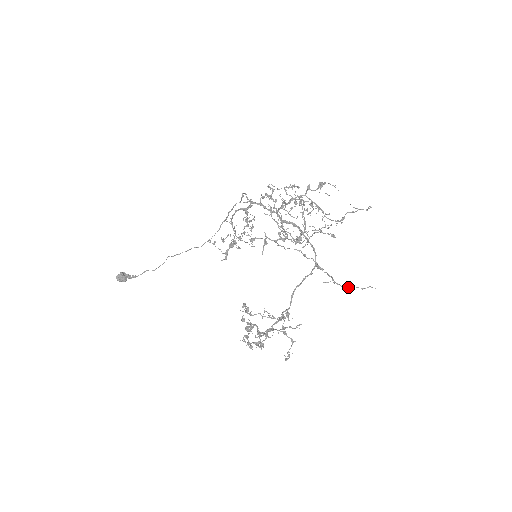
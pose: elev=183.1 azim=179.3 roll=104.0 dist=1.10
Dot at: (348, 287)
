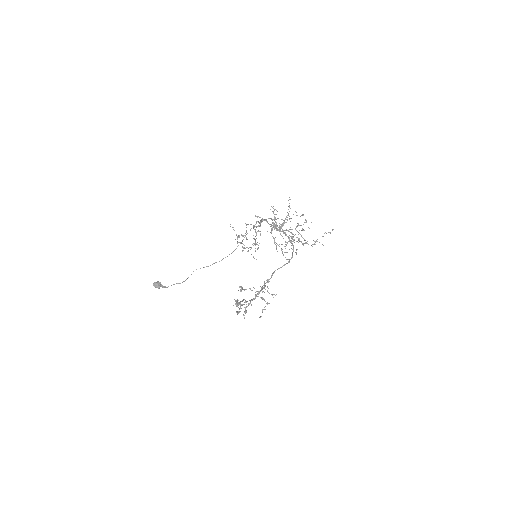
Dot at: occluded
